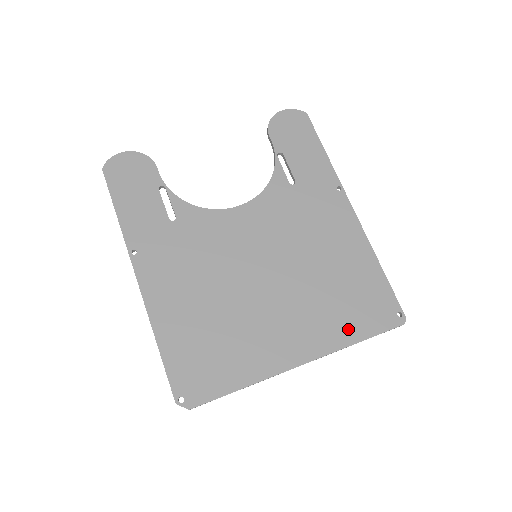
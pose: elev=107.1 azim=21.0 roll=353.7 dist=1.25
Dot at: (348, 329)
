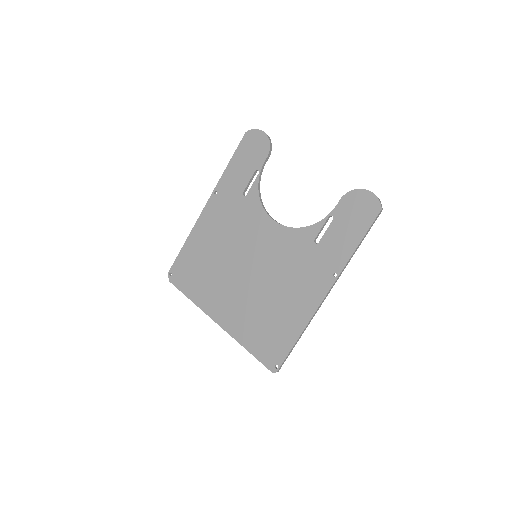
Dot at: (249, 338)
